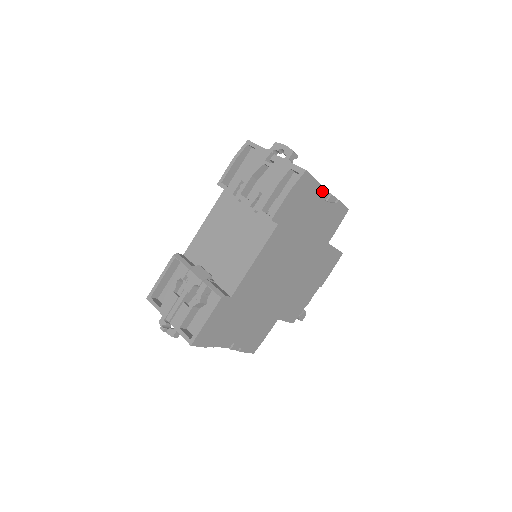
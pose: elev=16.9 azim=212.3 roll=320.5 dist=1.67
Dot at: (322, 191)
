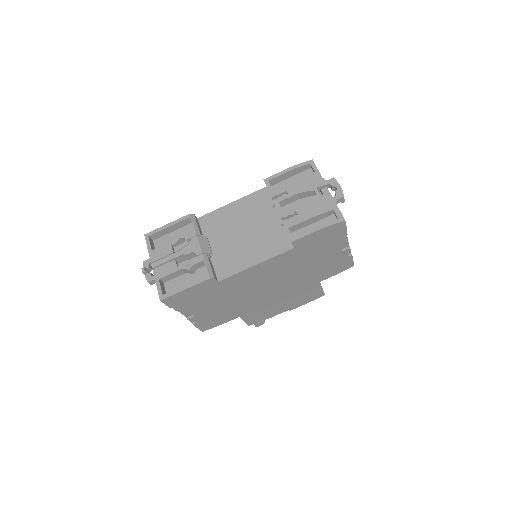
Dot at: (345, 241)
